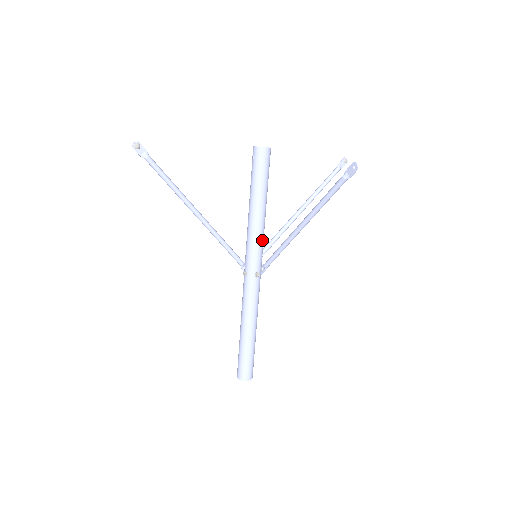
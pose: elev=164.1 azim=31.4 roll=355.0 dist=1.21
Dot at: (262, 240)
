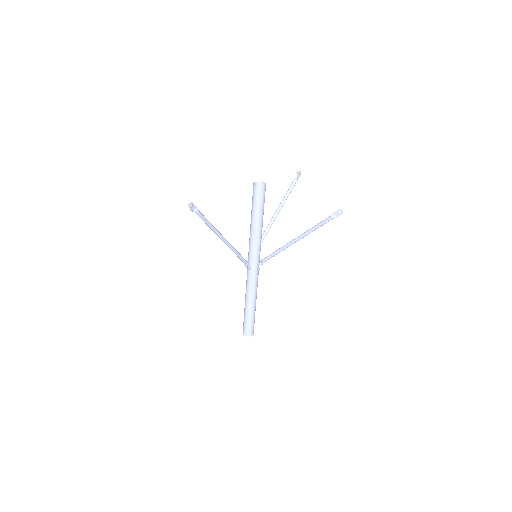
Dot at: occluded
